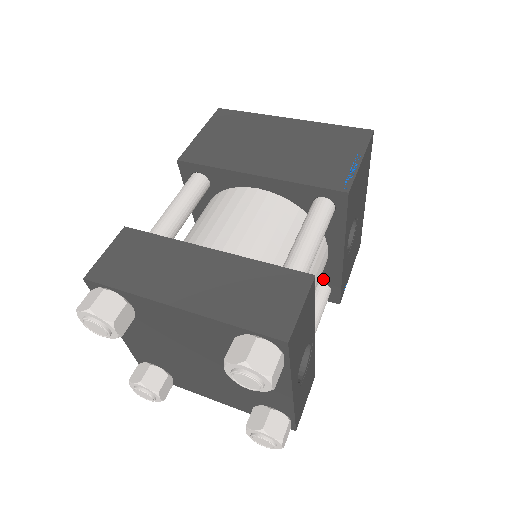
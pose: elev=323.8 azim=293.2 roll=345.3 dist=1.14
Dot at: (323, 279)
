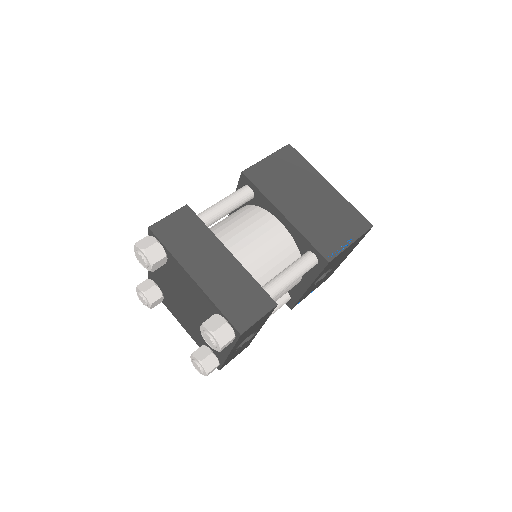
Dot at: (289, 291)
